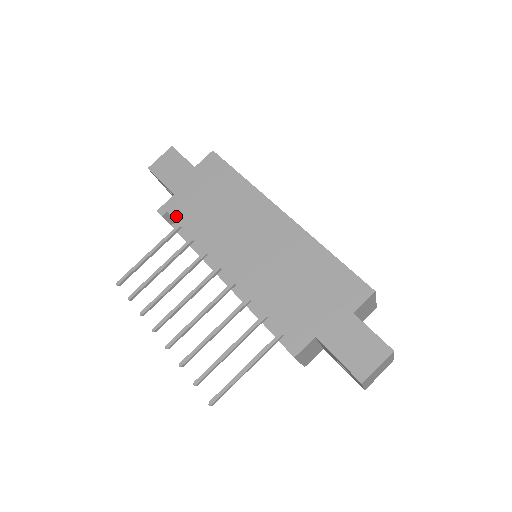
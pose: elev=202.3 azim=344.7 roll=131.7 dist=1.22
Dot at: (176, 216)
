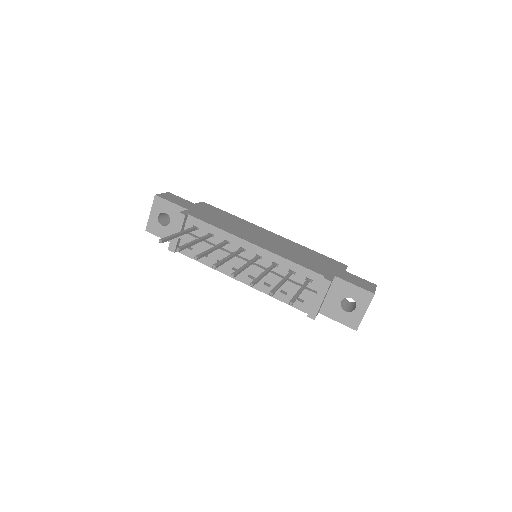
Dot at: (197, 217)
